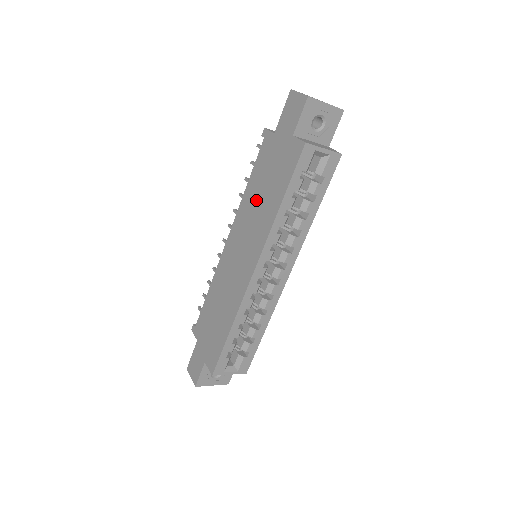
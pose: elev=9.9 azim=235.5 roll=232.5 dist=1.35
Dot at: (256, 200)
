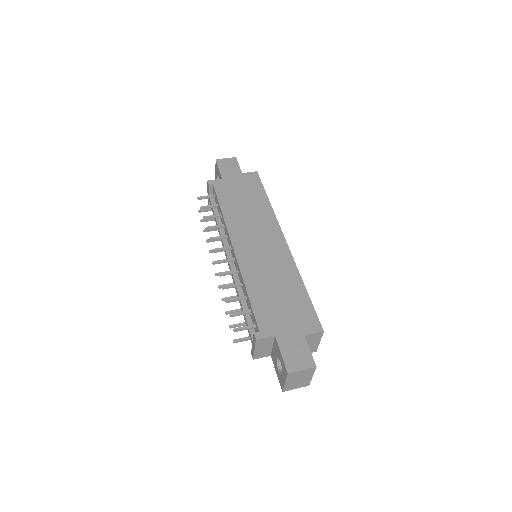
Dot at: (242, 210)
